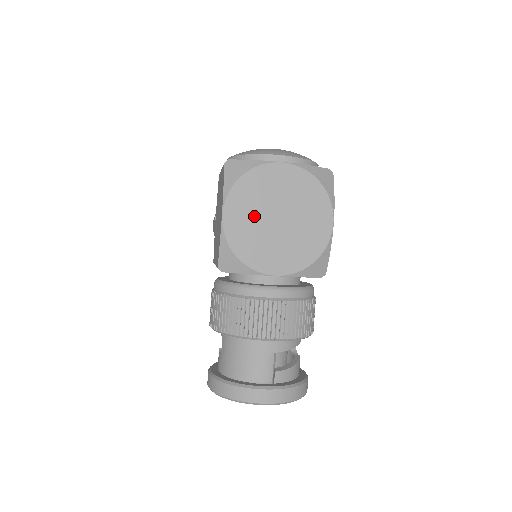
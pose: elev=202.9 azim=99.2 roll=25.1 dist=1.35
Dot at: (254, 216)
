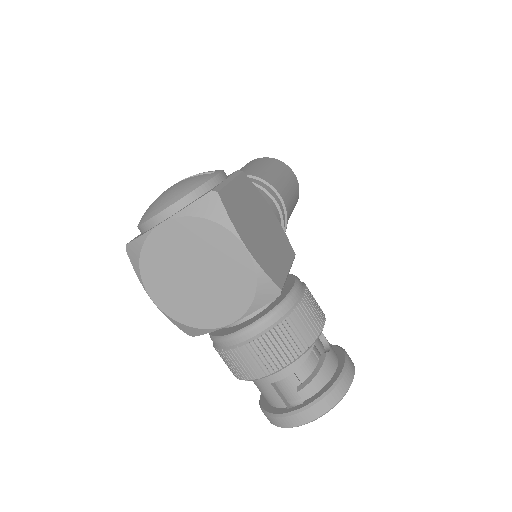
Dot at: (175, 286)
